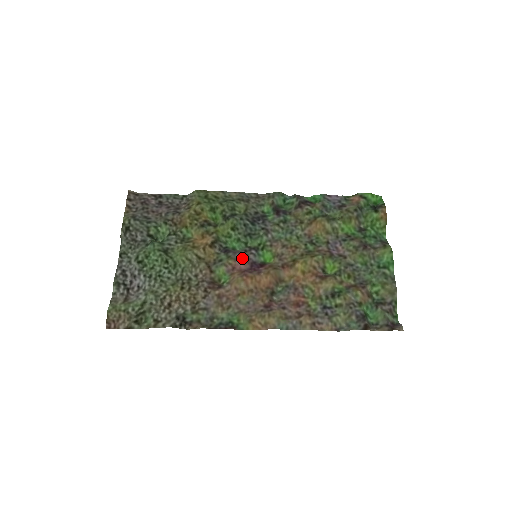
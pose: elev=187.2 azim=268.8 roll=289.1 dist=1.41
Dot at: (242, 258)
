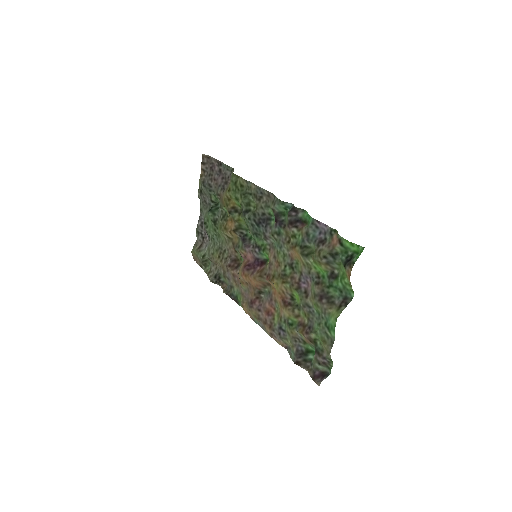
Dot at: (249, 252)
